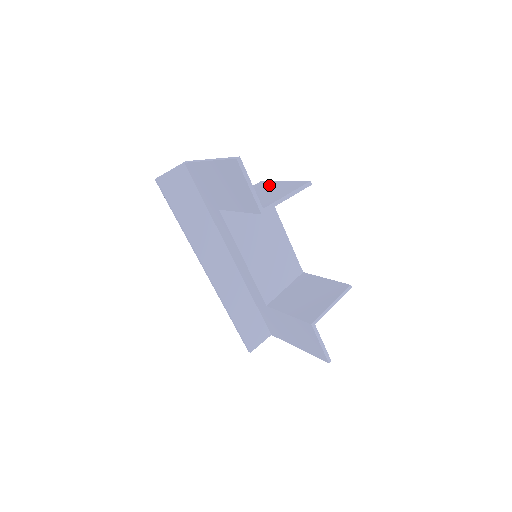
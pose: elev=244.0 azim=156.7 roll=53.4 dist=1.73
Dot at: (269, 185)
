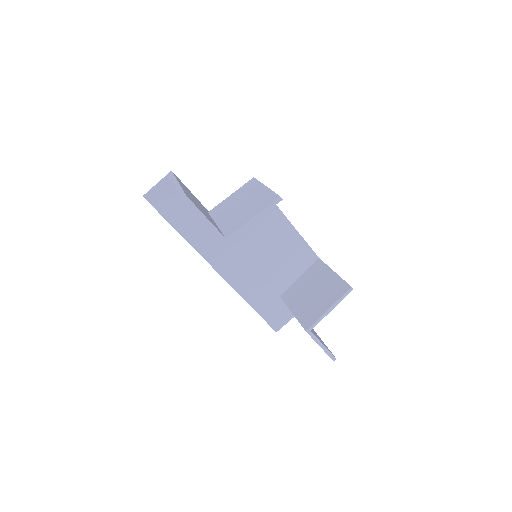
Dot at: (252, 190)
